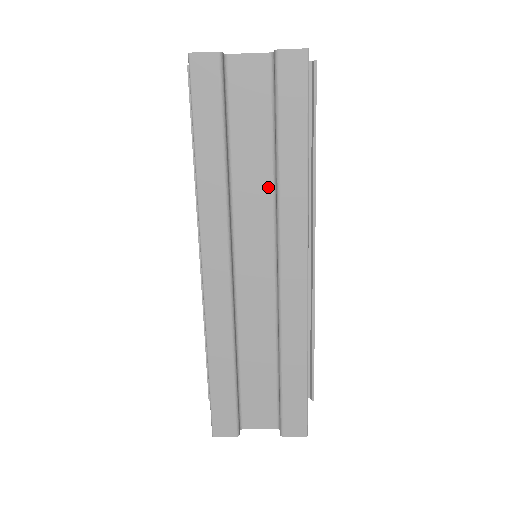
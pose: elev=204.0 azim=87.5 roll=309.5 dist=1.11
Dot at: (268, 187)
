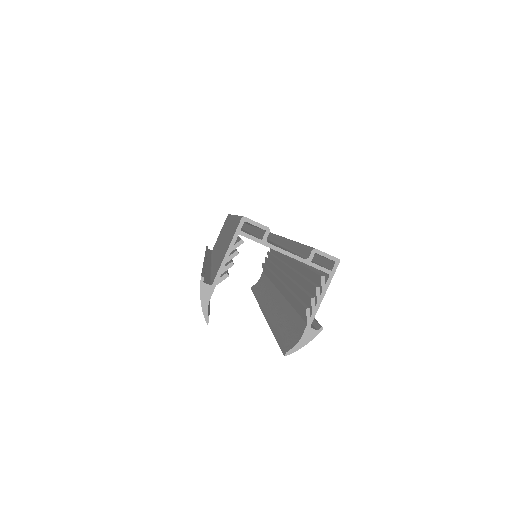
Dot at: occluded
